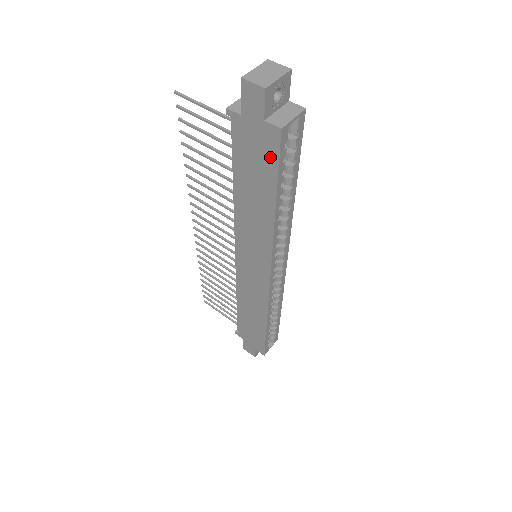
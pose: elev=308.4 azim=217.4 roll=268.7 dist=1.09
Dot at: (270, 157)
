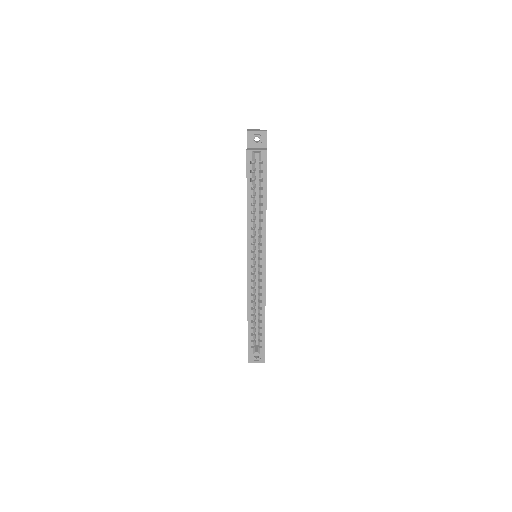
Dot at: (247, 168)
